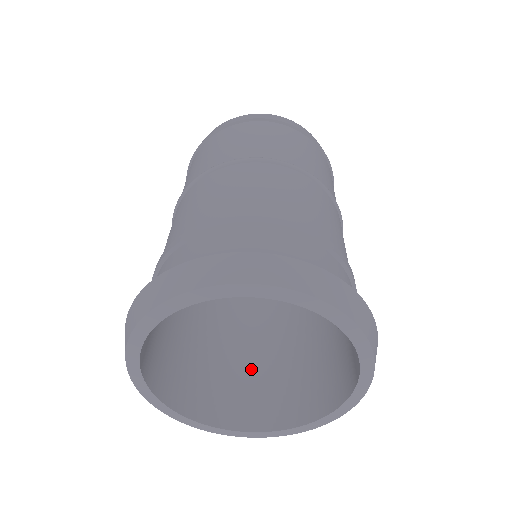
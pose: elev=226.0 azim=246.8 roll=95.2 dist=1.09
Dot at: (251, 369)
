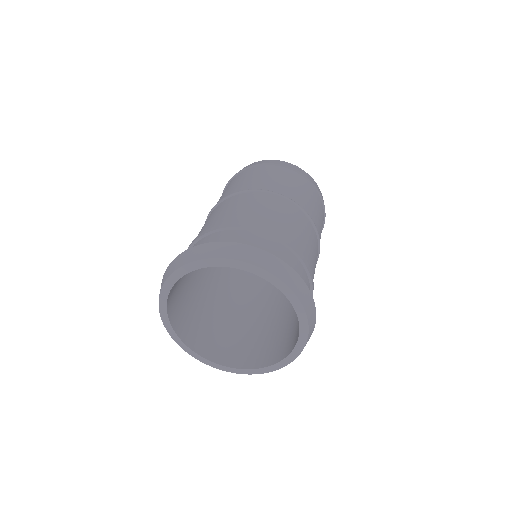
Dot at: (256, 334)
